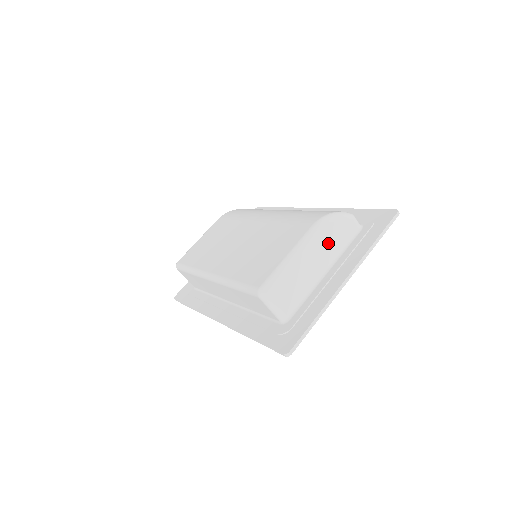
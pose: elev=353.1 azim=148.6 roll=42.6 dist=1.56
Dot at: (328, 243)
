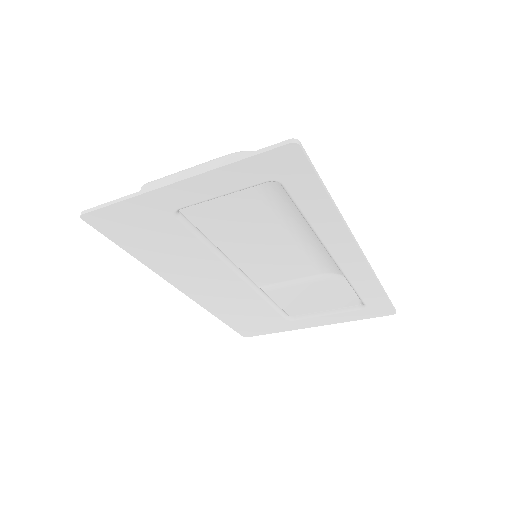
Dot at: occluded
